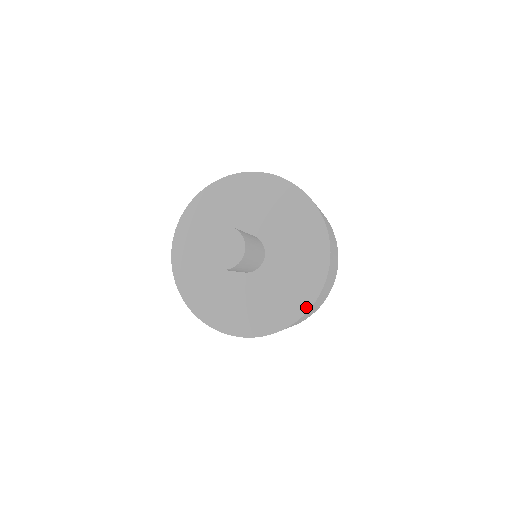
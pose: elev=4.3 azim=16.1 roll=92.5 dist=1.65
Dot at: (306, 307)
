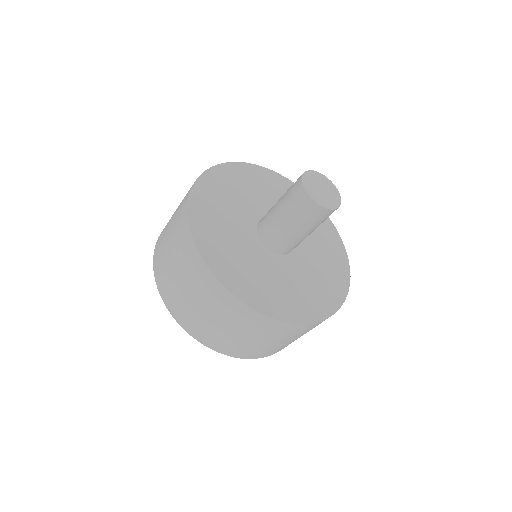
Dot at: (311, 319)
